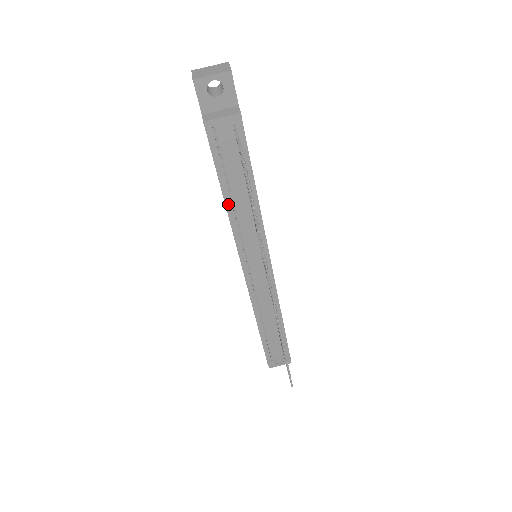
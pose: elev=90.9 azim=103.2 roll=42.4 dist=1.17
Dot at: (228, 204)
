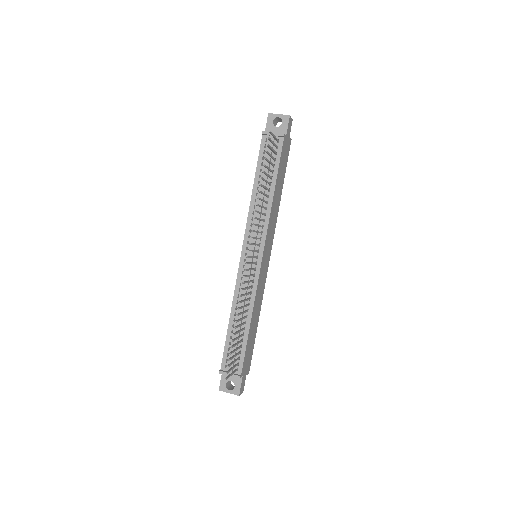
Dot at: (254, 193)
